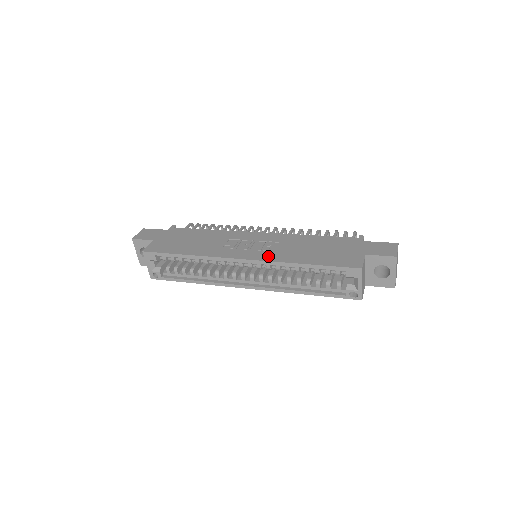
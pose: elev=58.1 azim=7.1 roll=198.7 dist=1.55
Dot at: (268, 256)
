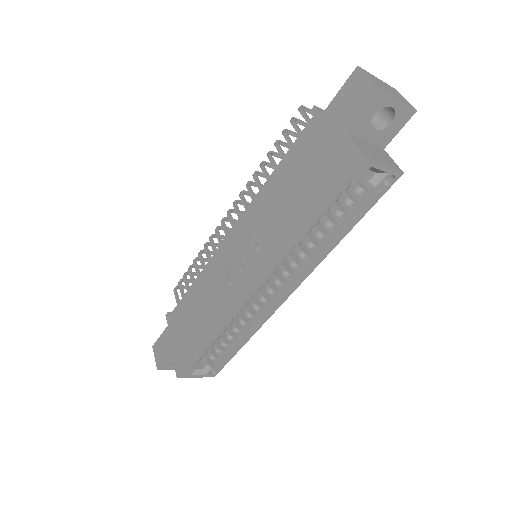
Dot at: (266, 257)
